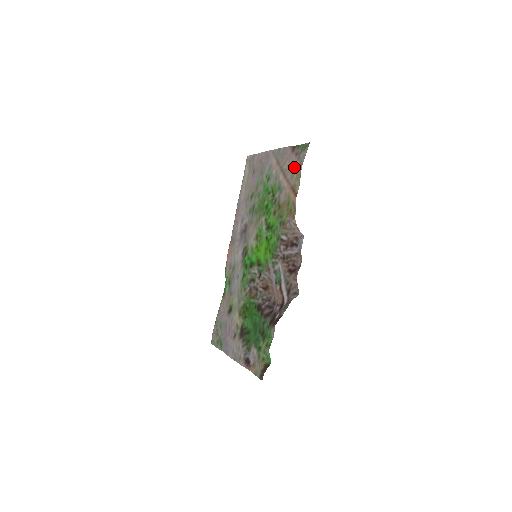
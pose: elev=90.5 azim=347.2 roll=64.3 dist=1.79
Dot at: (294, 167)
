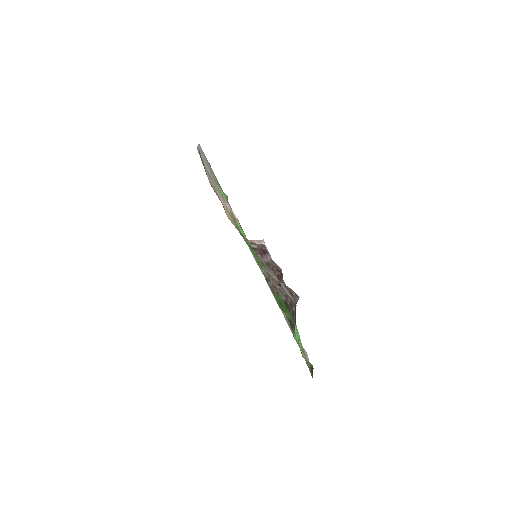
Dot at: (209, 180)
